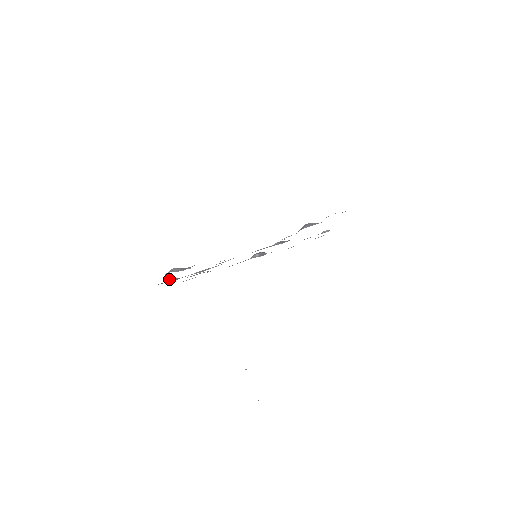
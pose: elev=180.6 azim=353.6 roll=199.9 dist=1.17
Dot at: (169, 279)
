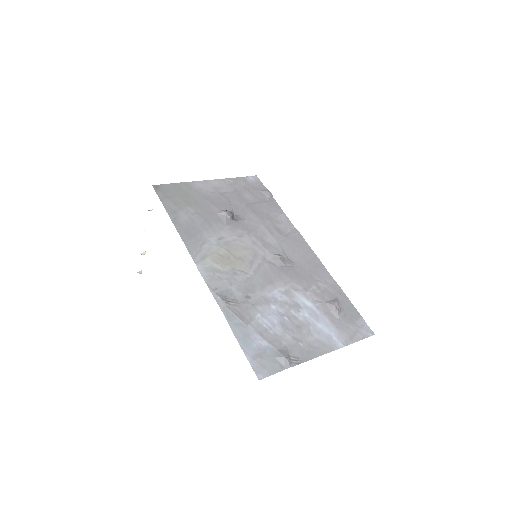
Dot at: (222, 301)
